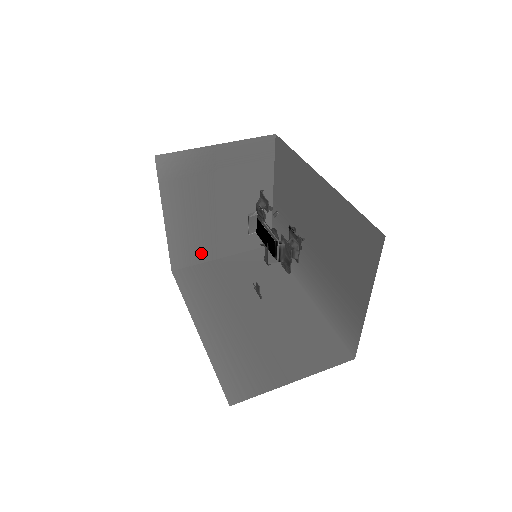
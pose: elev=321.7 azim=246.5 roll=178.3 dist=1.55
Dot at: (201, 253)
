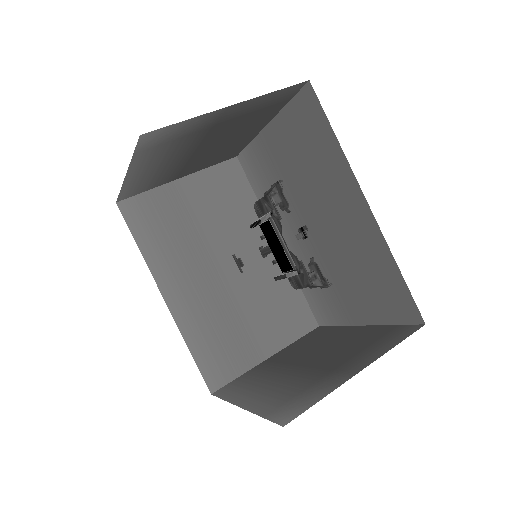
Dot at: (157, 182)
